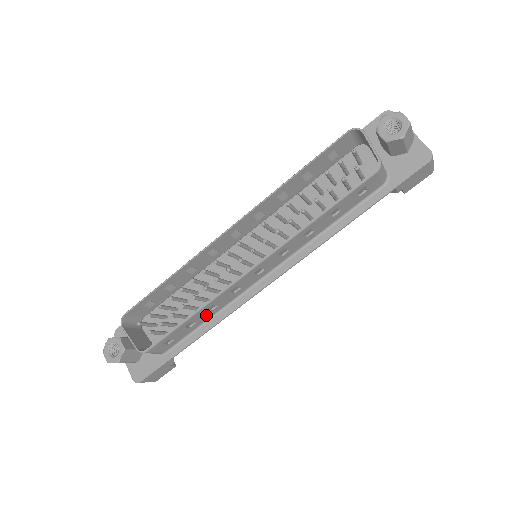
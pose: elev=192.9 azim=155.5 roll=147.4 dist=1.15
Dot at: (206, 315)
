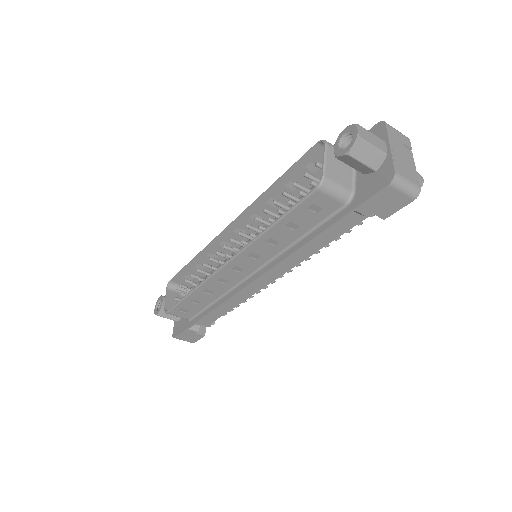
Dot at: (208, 297)
